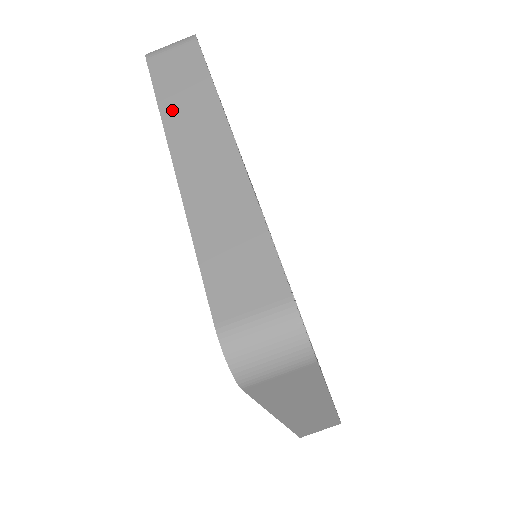
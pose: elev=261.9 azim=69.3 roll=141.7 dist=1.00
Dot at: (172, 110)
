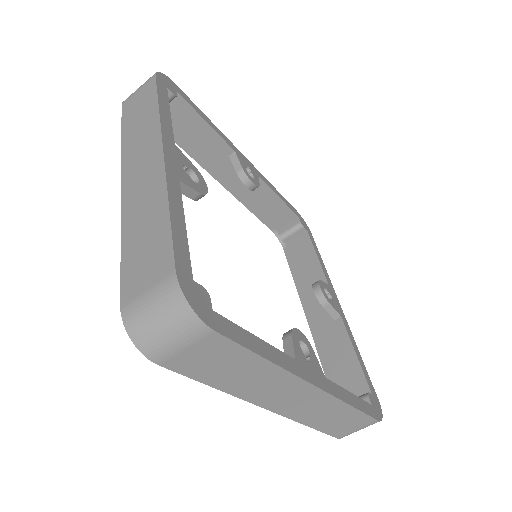
Dot at: (238, 388)
